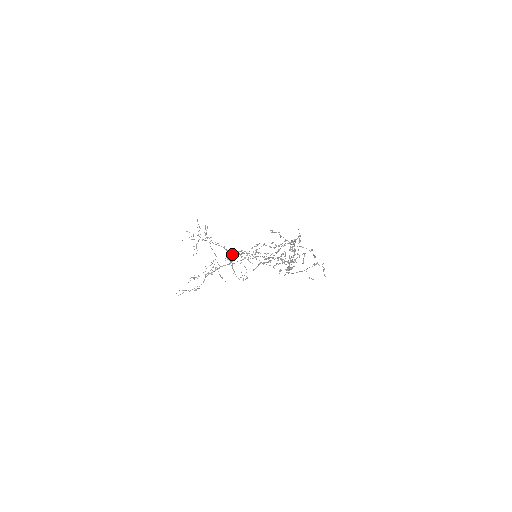
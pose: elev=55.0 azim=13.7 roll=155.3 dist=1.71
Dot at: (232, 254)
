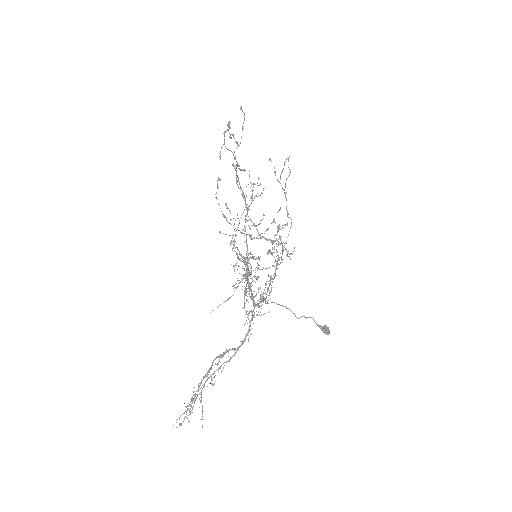
Dot at: occluded
